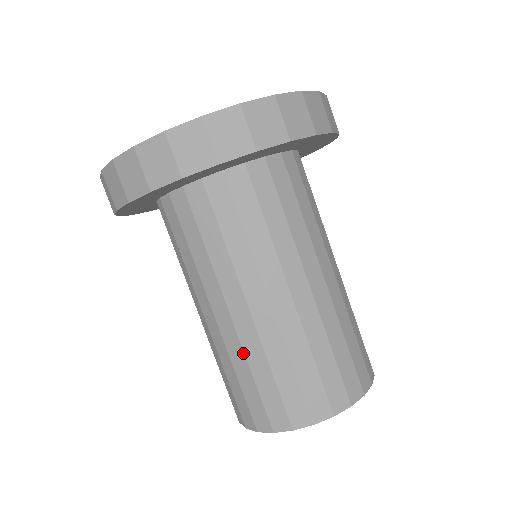
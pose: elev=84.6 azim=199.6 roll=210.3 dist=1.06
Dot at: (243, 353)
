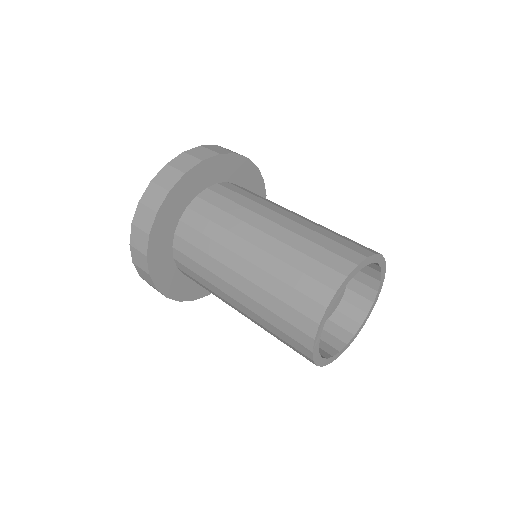
Dot at: (277, 259)
